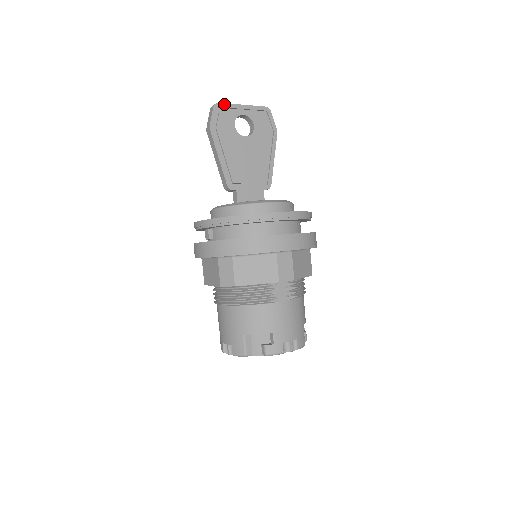
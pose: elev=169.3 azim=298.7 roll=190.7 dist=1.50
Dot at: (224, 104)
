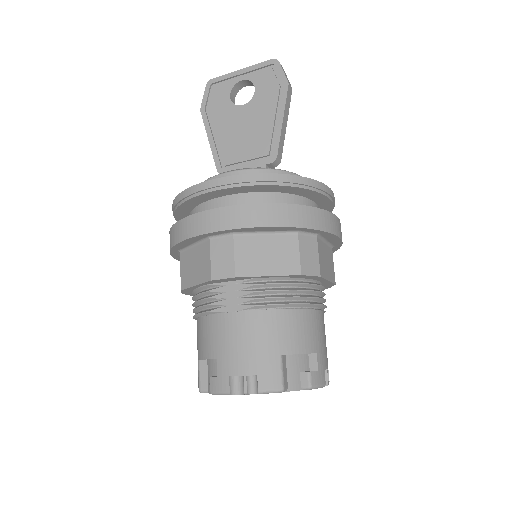
Dot at: (218, 78)
